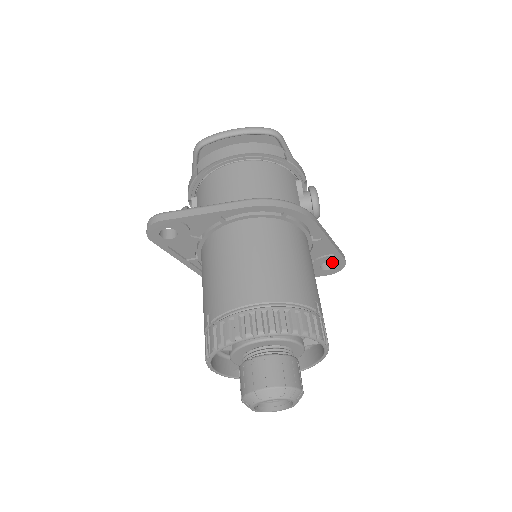
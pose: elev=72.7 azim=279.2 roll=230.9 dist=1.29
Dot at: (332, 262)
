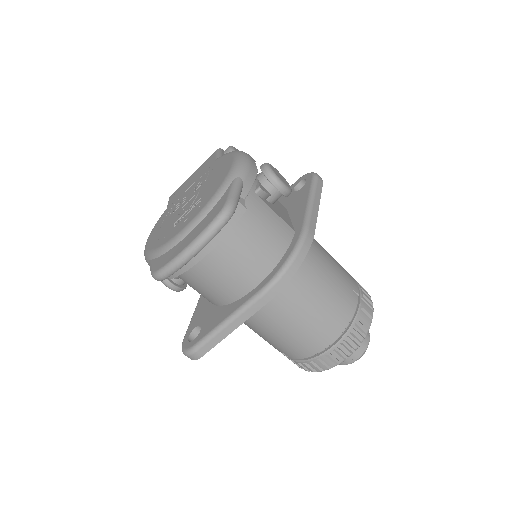
Dot at: occluded
